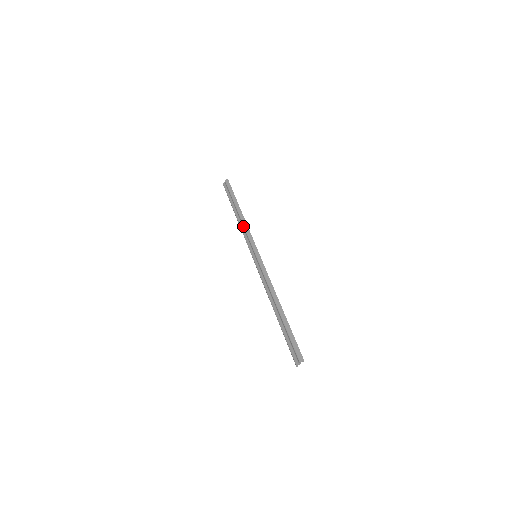
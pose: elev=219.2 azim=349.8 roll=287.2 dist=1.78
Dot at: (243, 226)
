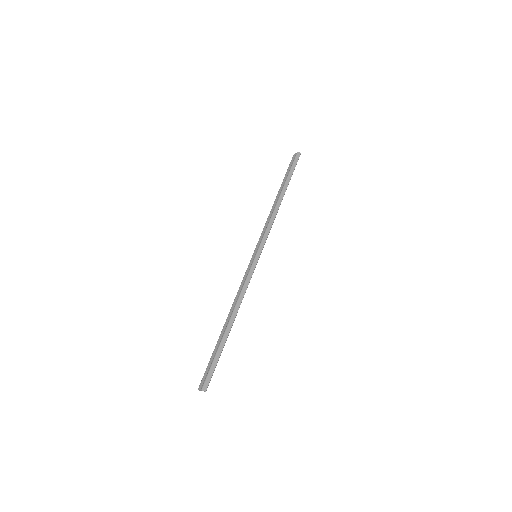
Dot at: (271, 216)
